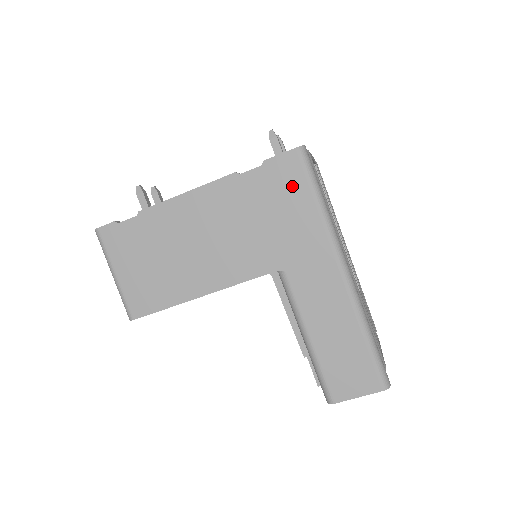
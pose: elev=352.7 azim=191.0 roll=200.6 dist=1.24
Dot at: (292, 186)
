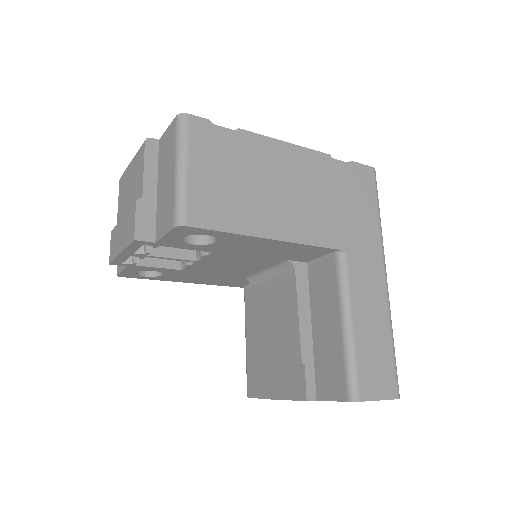
Dot at: (366, 191)
